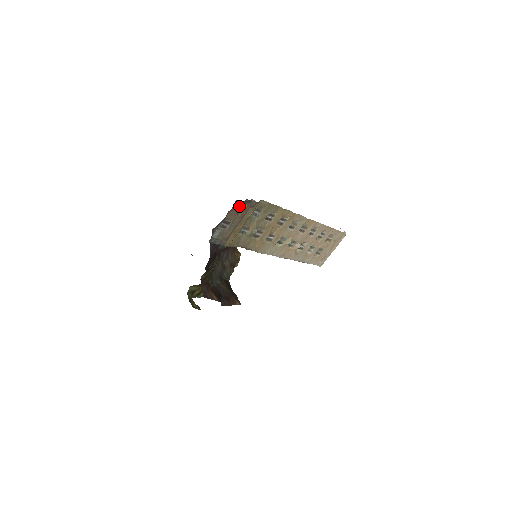
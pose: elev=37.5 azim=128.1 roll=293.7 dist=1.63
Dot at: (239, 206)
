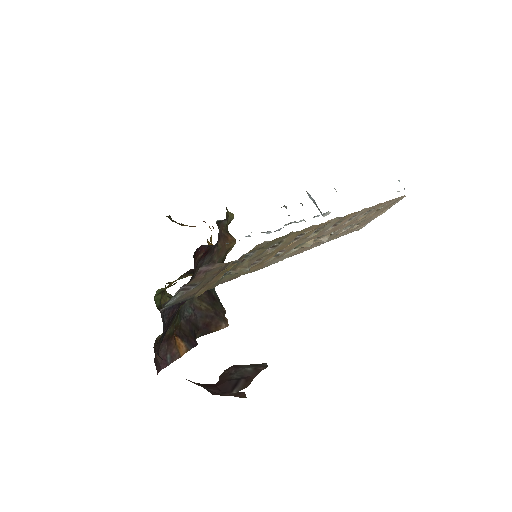
Dot at: (210, 267)
